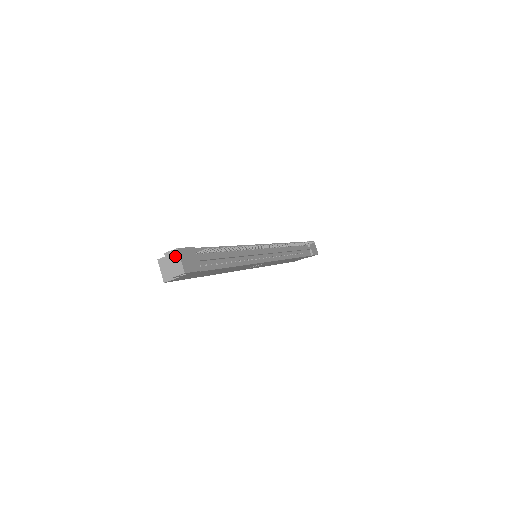
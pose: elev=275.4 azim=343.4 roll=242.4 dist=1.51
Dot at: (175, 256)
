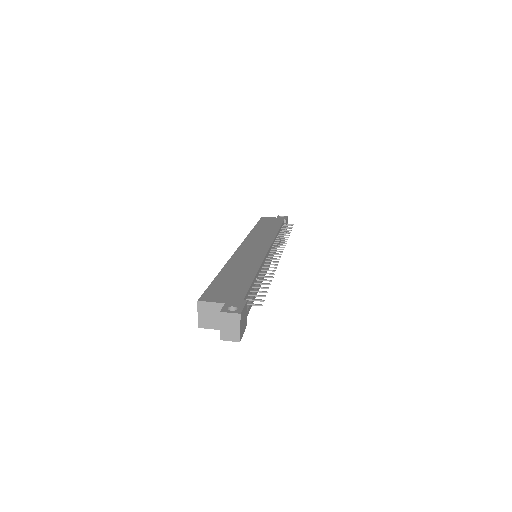
Dot at: (234, 321)
